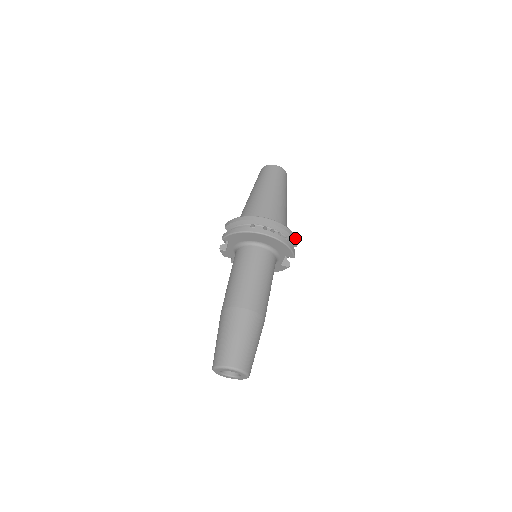
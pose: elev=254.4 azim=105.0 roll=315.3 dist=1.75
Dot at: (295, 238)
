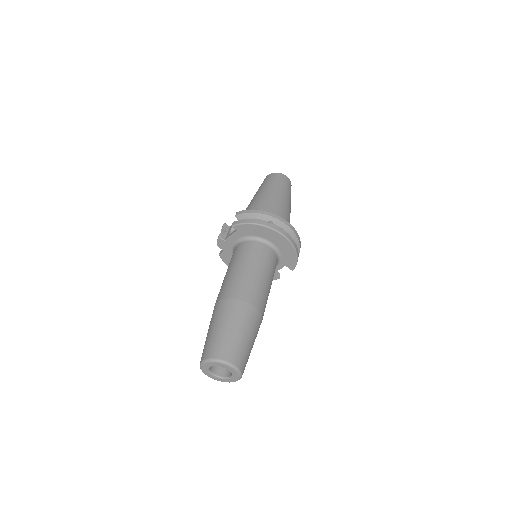
Dot at: (299, 251)
